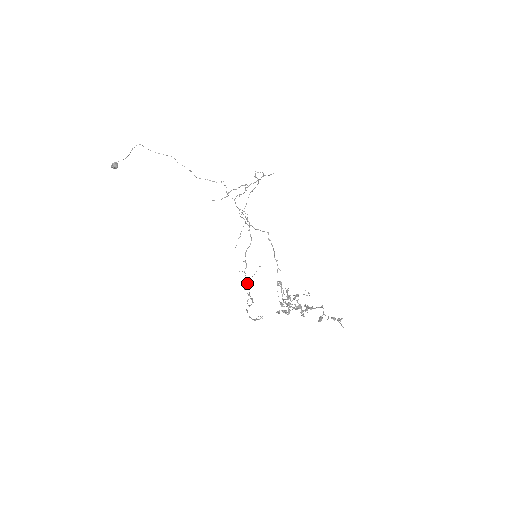
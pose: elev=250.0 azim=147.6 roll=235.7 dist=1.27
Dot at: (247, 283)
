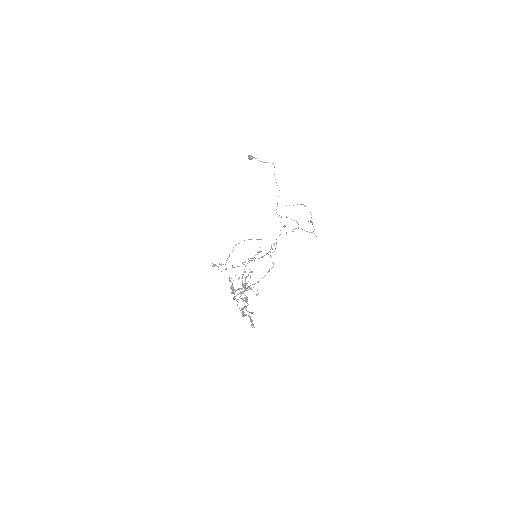
Dot at: occluded
